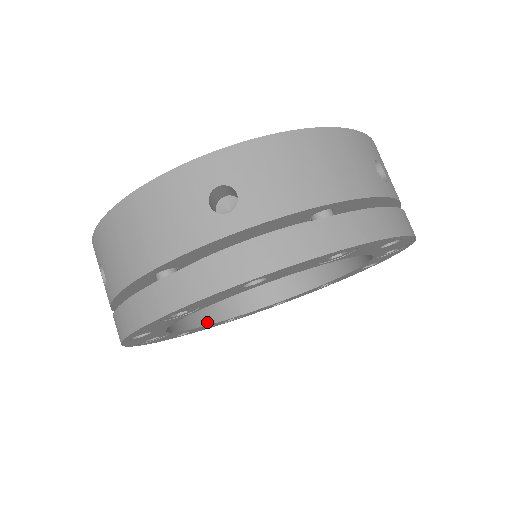
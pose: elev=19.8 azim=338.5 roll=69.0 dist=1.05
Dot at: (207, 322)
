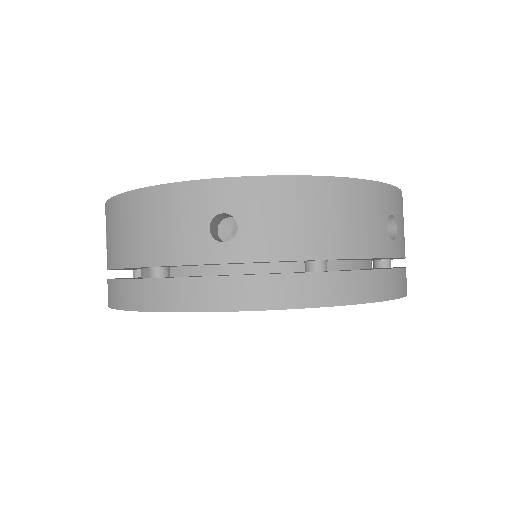
Dot at: occluded
